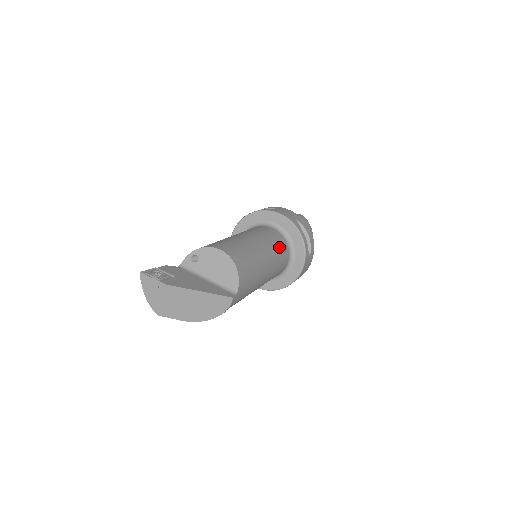
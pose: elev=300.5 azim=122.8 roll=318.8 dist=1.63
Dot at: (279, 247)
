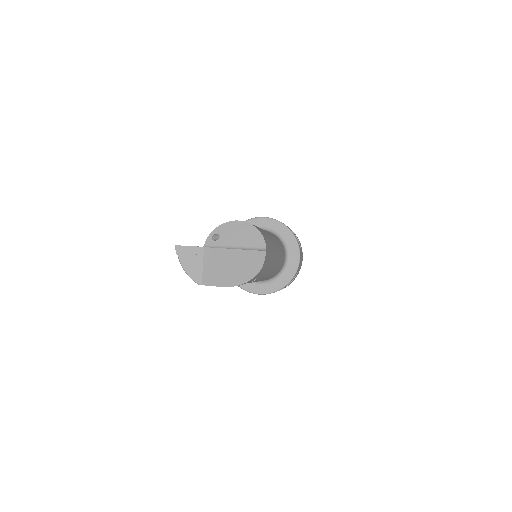
Dot at: (276, 238)
